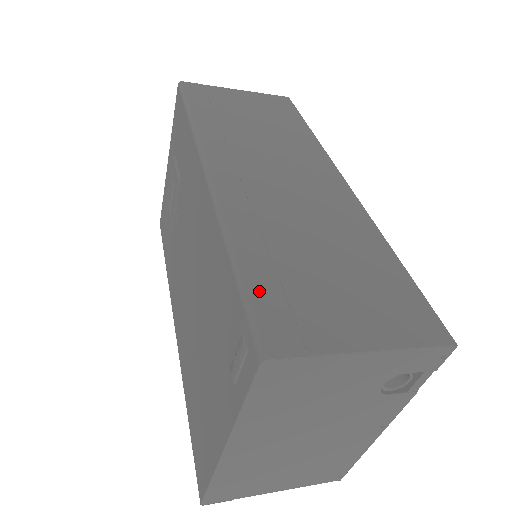
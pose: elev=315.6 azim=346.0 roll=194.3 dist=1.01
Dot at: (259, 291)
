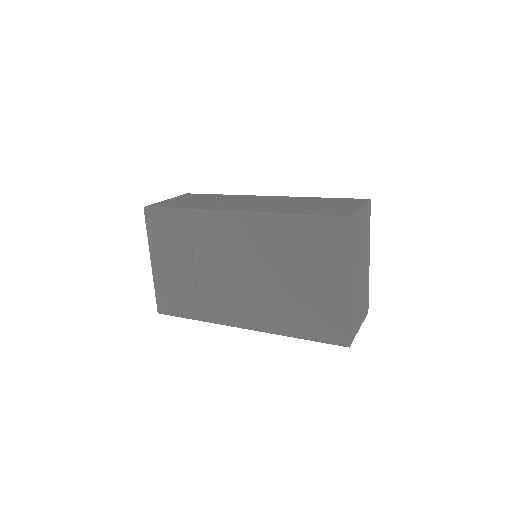
Dot at: (319, 213)
